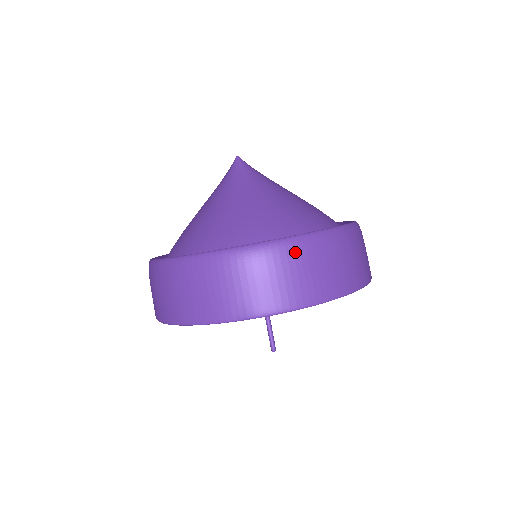
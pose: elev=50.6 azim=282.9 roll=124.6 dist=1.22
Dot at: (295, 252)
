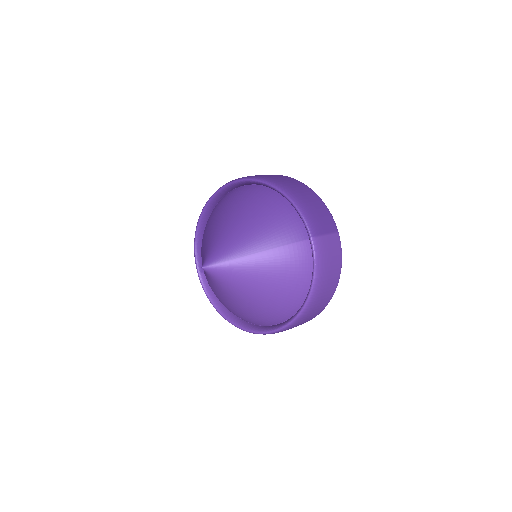
Dot at: (300, 322)
